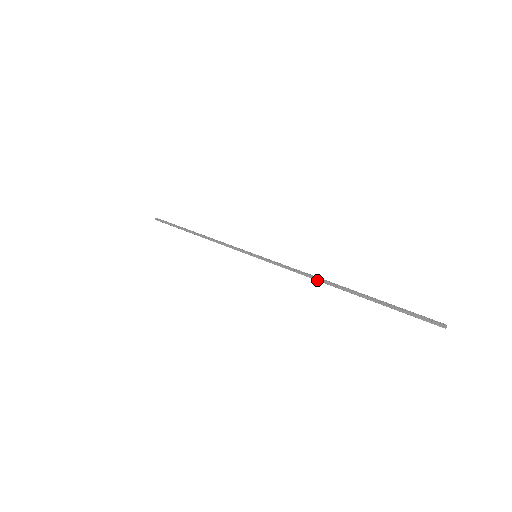
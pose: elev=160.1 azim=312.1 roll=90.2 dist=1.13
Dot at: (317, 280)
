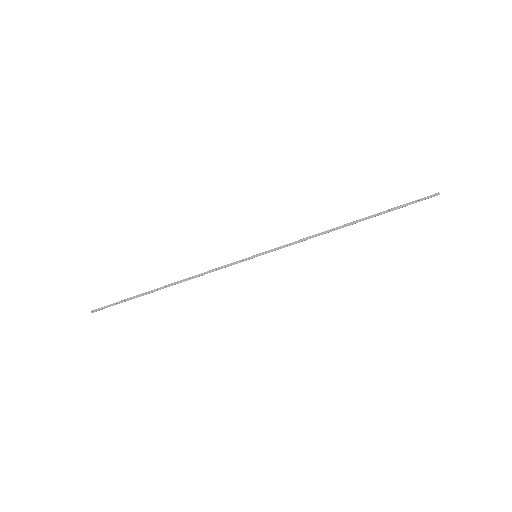
Dot at: (329, 231)
